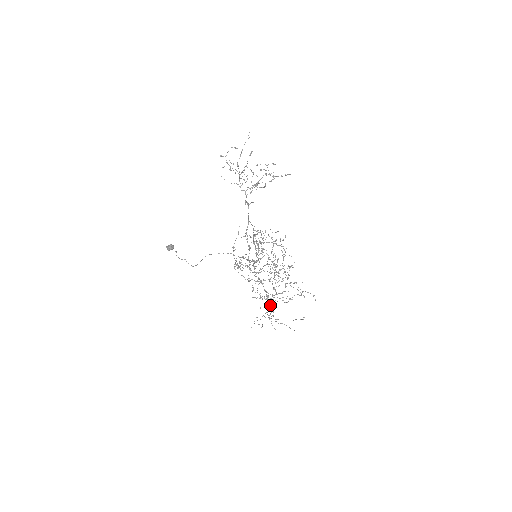
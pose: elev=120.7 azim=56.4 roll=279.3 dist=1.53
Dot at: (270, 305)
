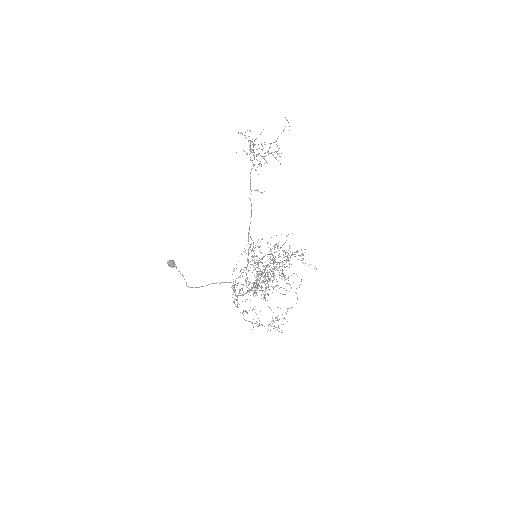
Dot at: (265, 275)
